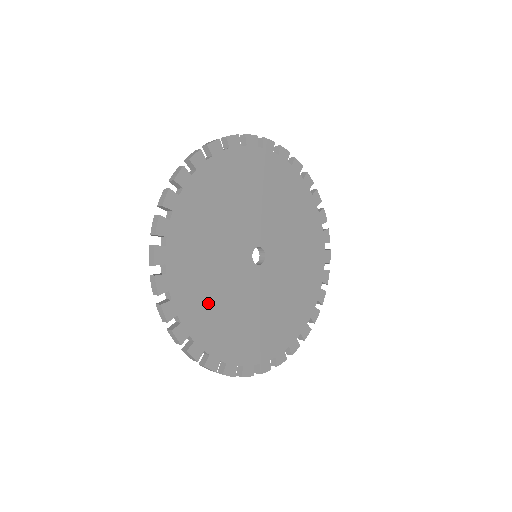
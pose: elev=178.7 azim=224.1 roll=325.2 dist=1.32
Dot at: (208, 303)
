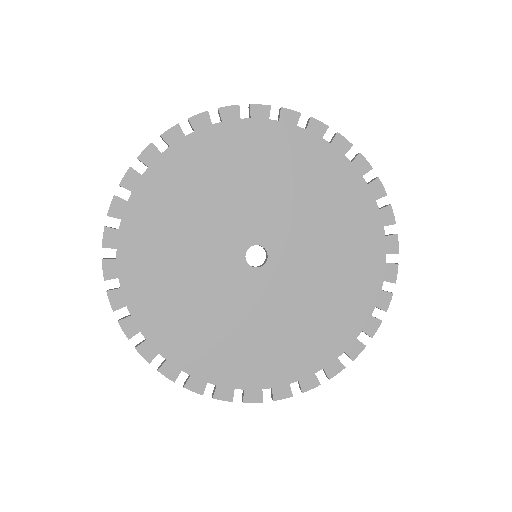
Dot at: (232, 348)
